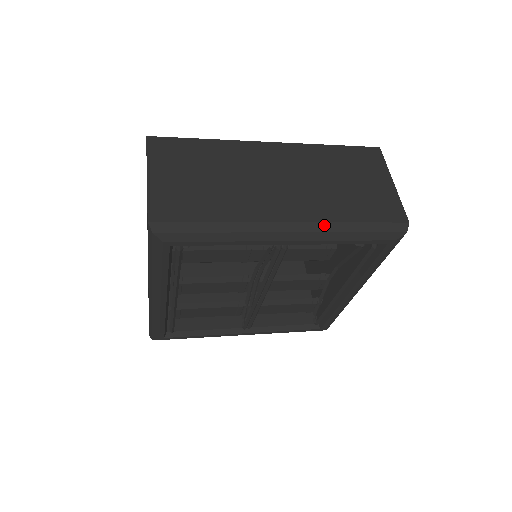
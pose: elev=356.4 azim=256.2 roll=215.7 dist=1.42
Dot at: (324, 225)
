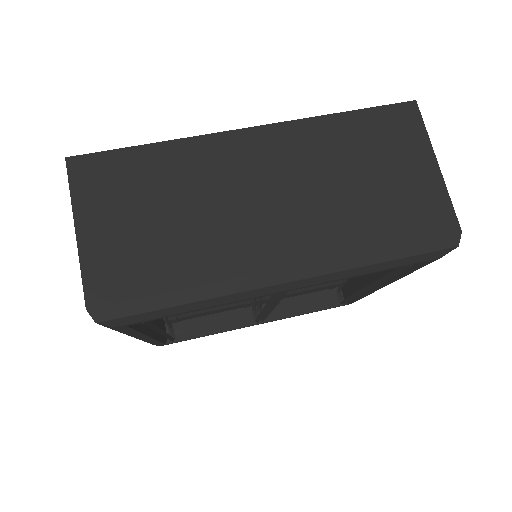
Dot at: (337, 262)
